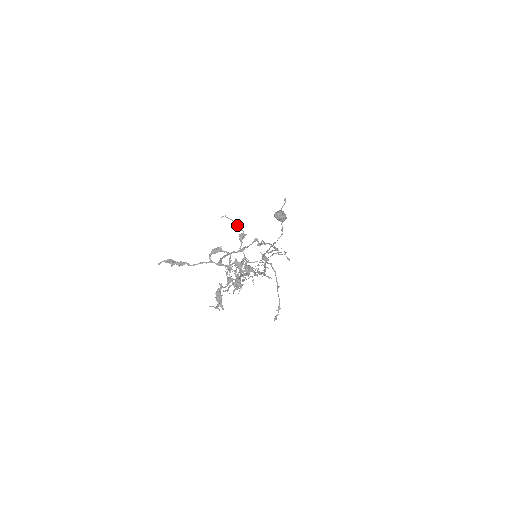
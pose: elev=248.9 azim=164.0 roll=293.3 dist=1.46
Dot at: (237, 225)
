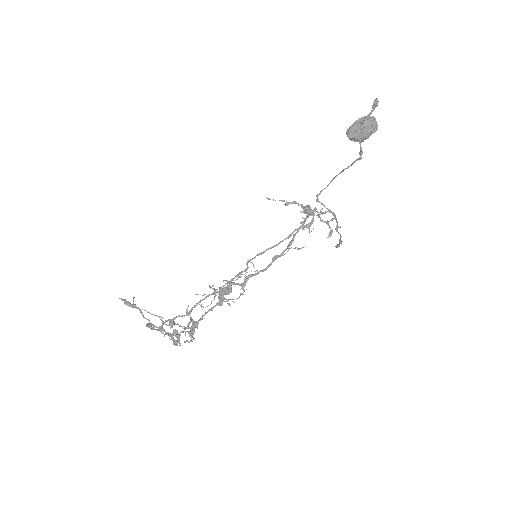
Dot at: (160, 319)
